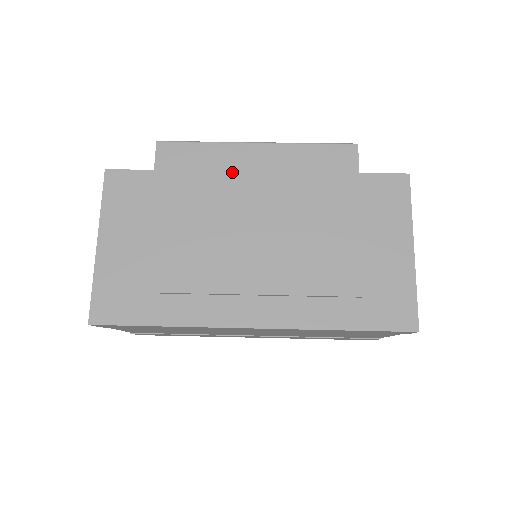
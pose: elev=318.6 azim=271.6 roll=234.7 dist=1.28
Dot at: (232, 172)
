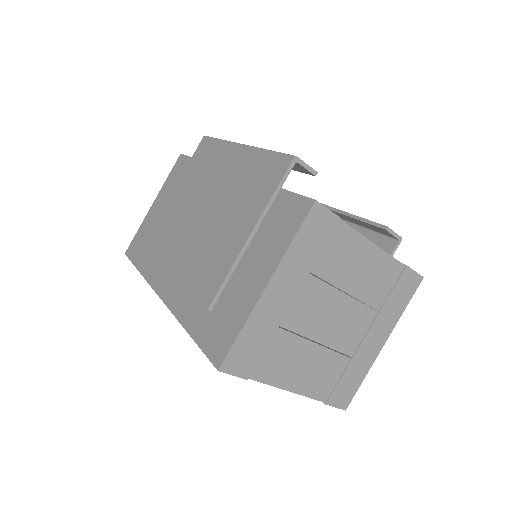
Dot at: (217, 168)
